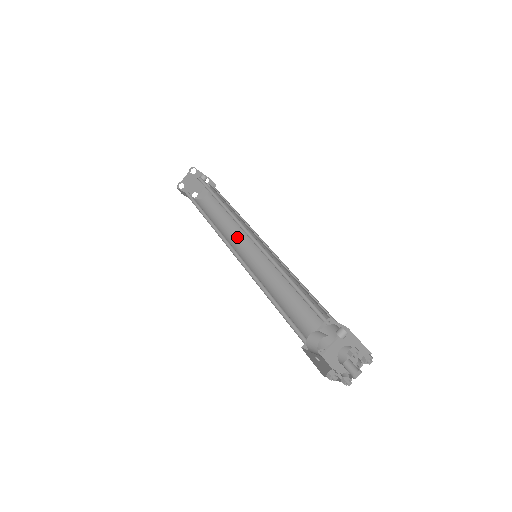
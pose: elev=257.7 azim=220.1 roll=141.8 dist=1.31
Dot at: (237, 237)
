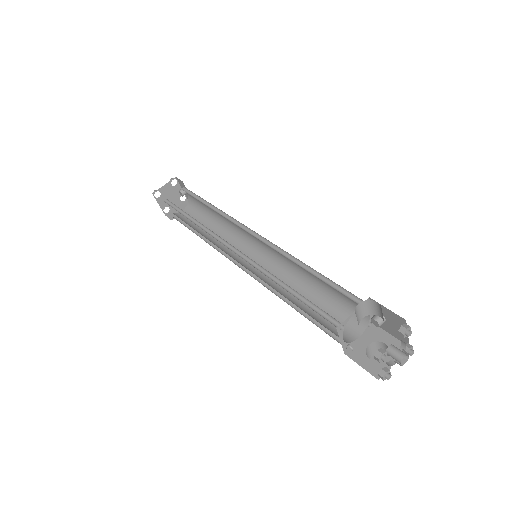
Dot at: occluded
